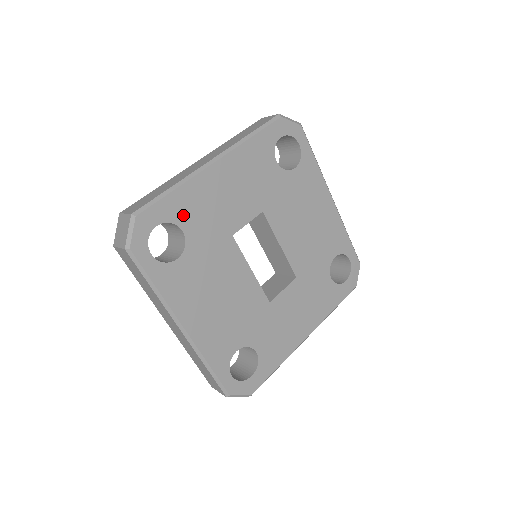
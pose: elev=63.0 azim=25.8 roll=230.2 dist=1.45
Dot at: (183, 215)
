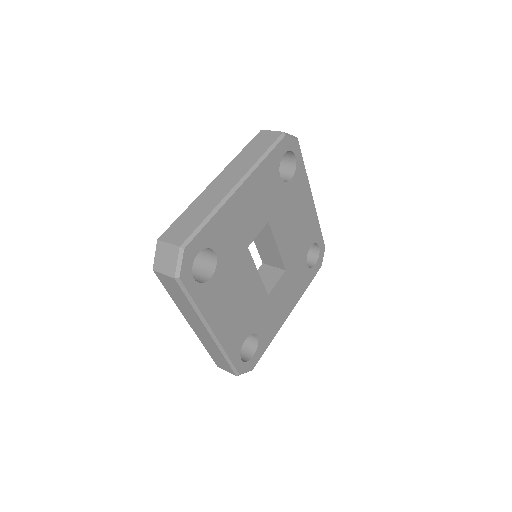
Dot at: (216, 239)
